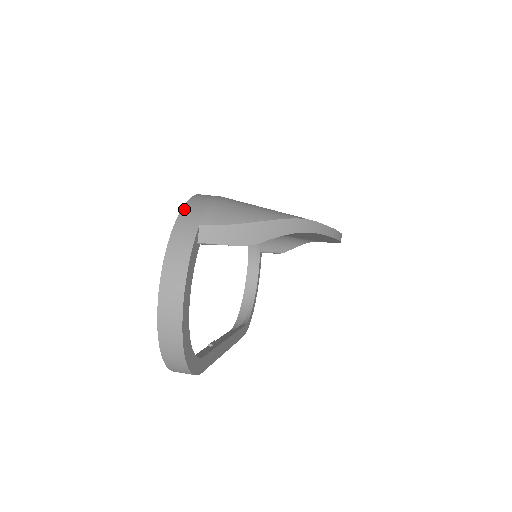
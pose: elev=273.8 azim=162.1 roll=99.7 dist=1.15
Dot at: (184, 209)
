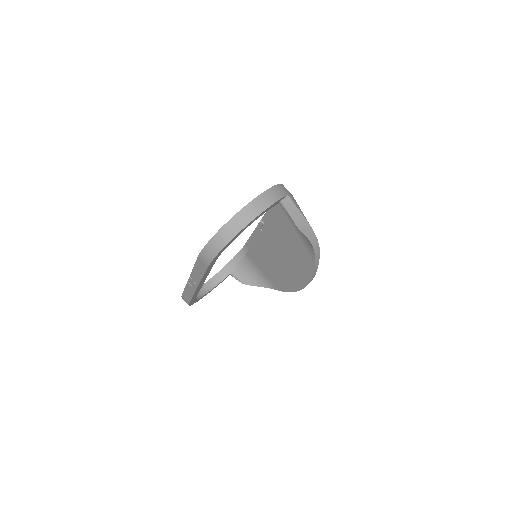
Dot at: (282, 185)
